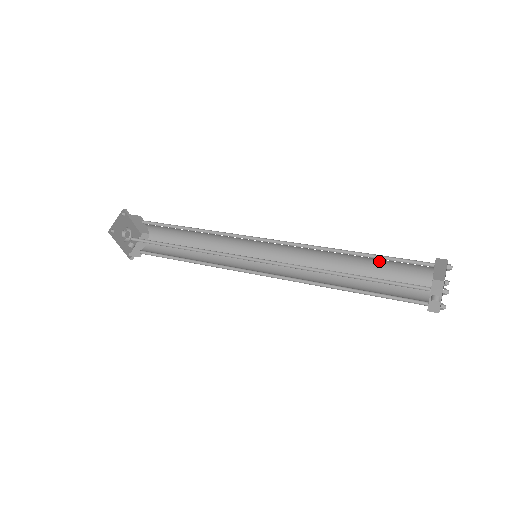
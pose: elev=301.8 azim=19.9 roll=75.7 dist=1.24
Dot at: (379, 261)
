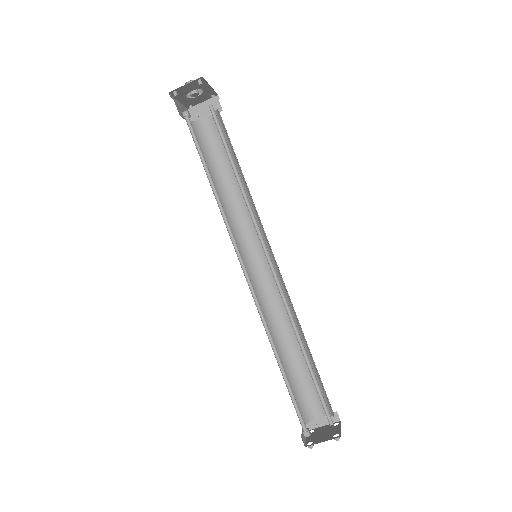
Dot at: occluded
